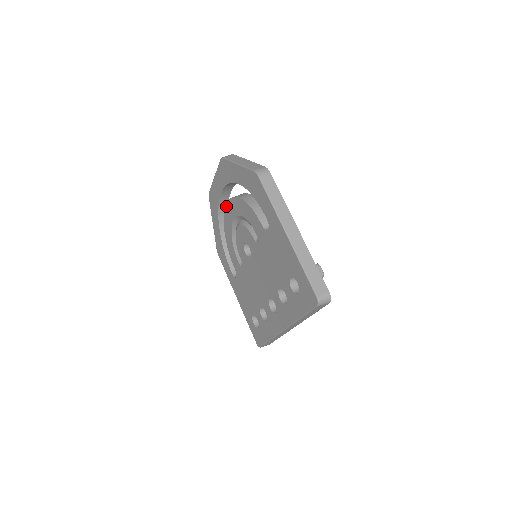
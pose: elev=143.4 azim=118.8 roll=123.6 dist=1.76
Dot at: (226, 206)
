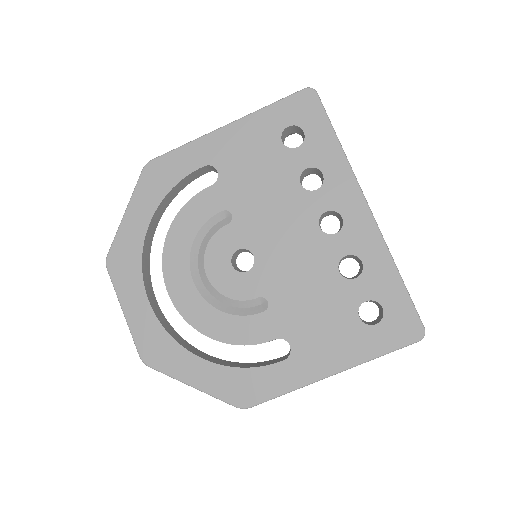
Dot at: (170, 296)
